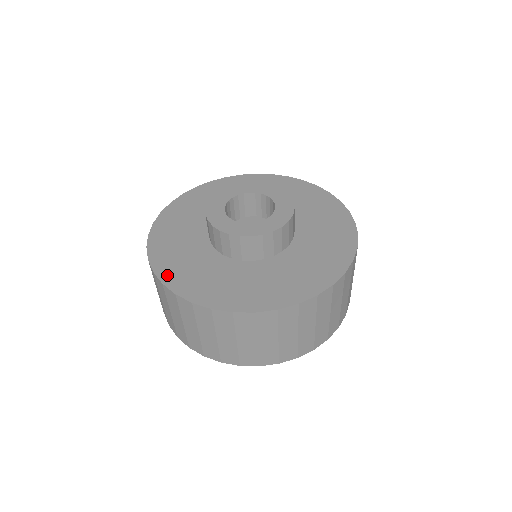
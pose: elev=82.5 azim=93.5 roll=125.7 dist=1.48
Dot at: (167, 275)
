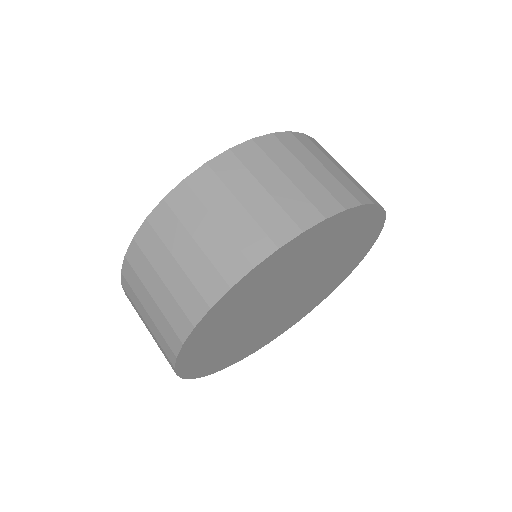
Dot at: occluded
